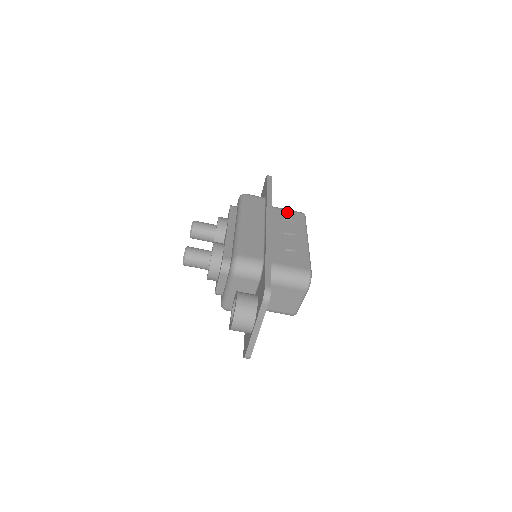
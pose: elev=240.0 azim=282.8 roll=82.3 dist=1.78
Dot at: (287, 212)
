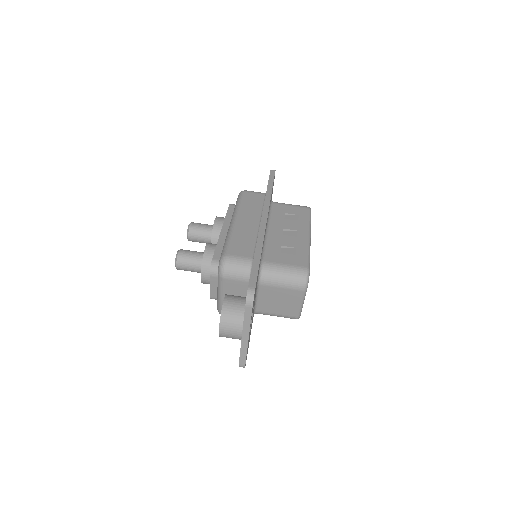
Dot at: (290, 207)
